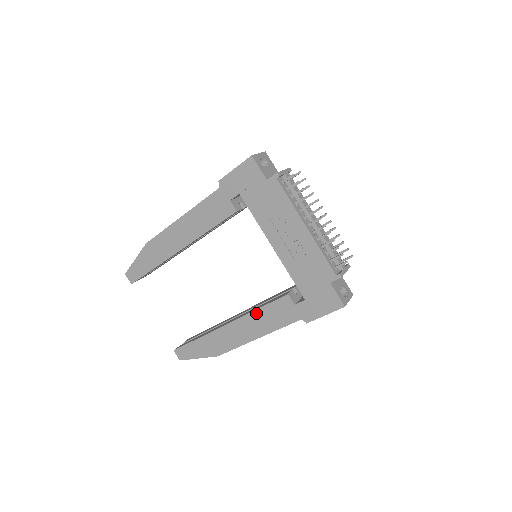
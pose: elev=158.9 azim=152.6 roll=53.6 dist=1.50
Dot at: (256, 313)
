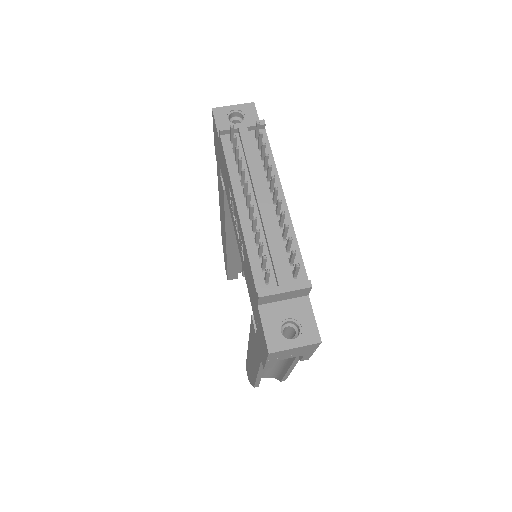
Dot at: (250, 337)
